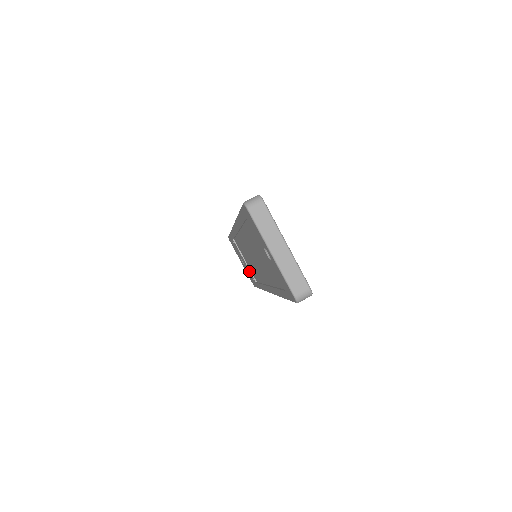
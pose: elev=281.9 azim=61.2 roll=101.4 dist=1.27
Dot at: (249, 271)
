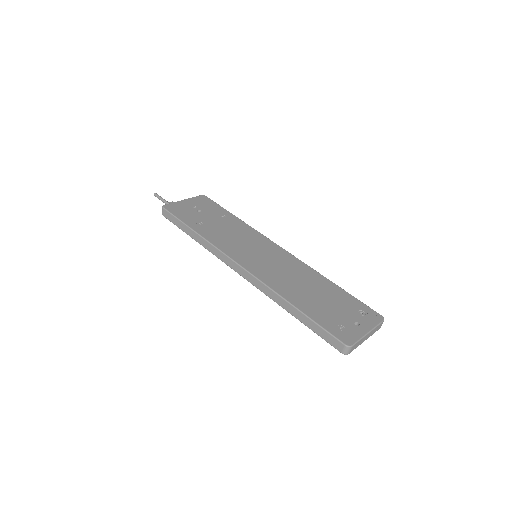
Dot at: occluded
